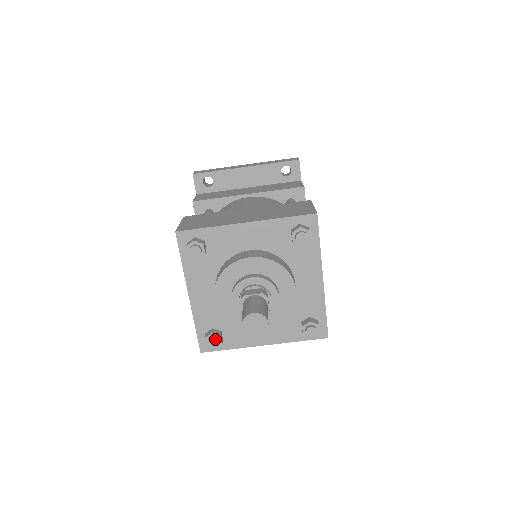
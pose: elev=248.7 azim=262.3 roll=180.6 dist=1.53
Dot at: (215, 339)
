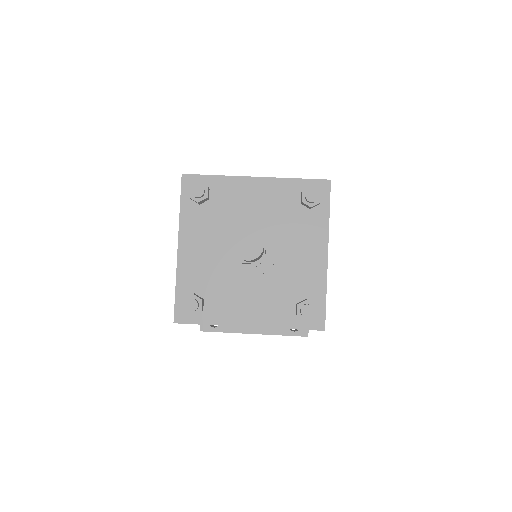
Dot at: (195, 300)
